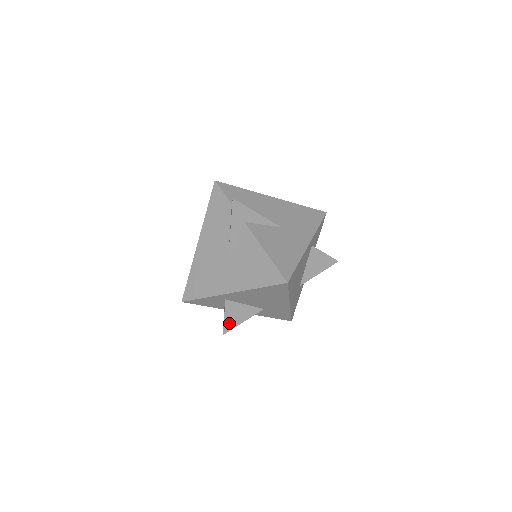
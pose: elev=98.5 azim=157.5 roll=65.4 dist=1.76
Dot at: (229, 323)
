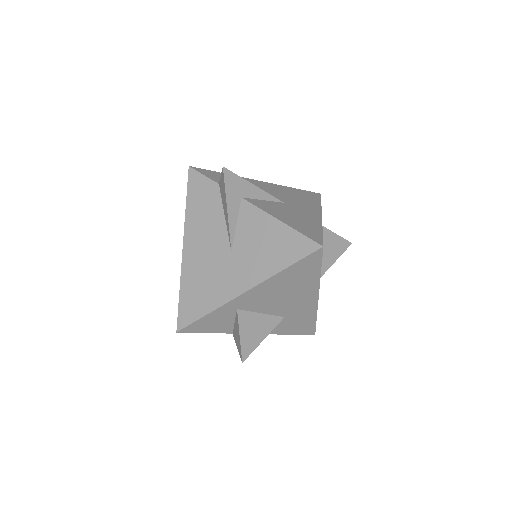
Dot at: (247, 344)
